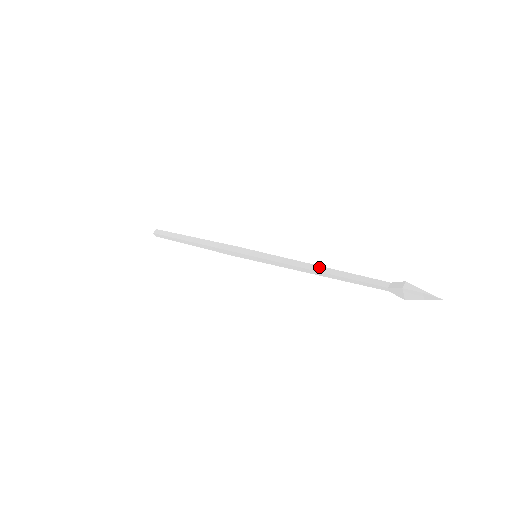
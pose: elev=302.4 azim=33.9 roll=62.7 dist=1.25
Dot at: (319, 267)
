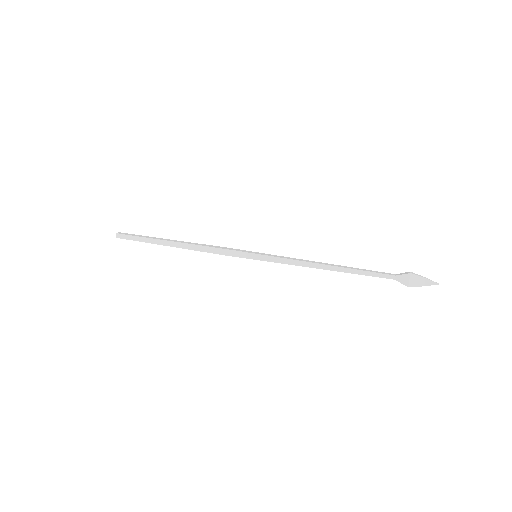
Dot at: occluded
